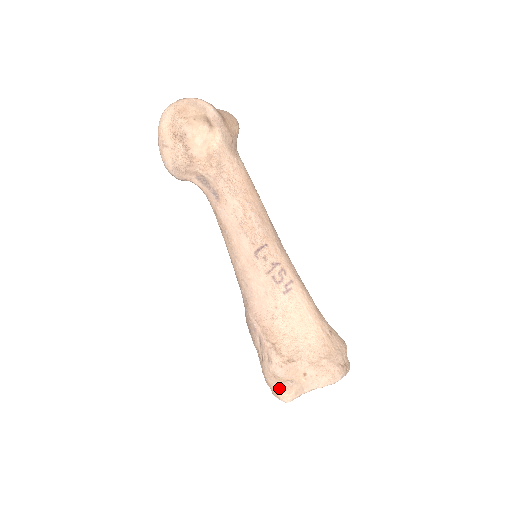
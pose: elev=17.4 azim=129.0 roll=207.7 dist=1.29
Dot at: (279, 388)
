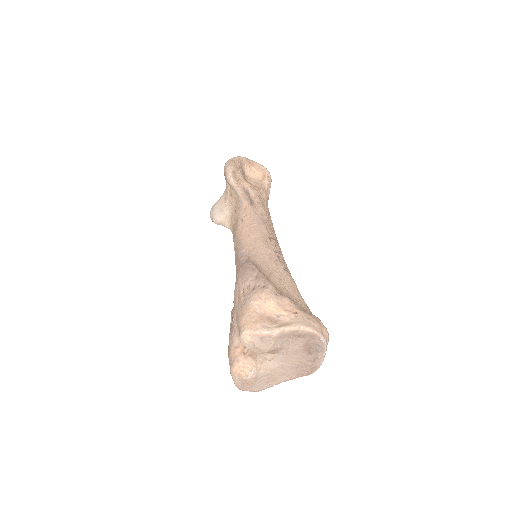
Dot at: (262, 317)
